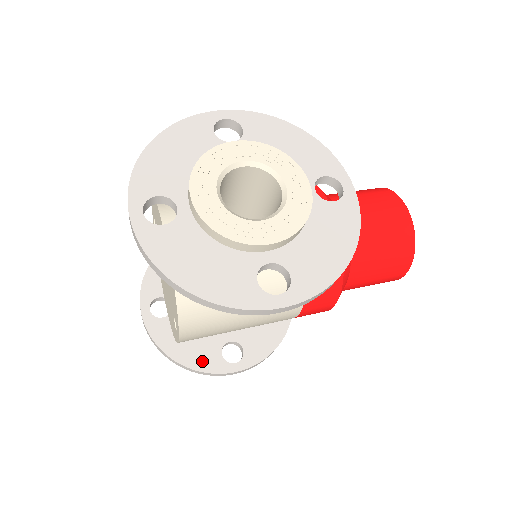
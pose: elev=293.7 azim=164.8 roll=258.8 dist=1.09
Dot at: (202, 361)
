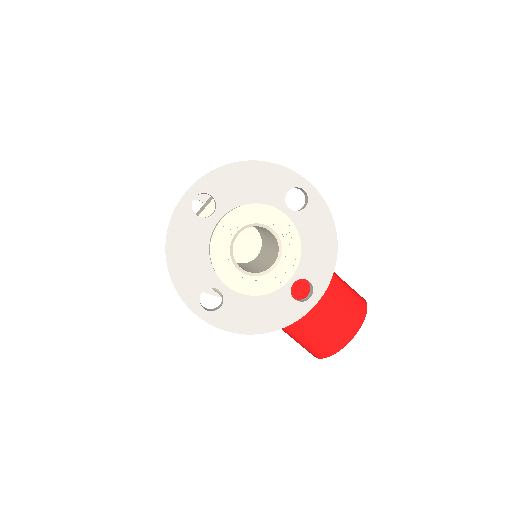
Dot at: occluded
